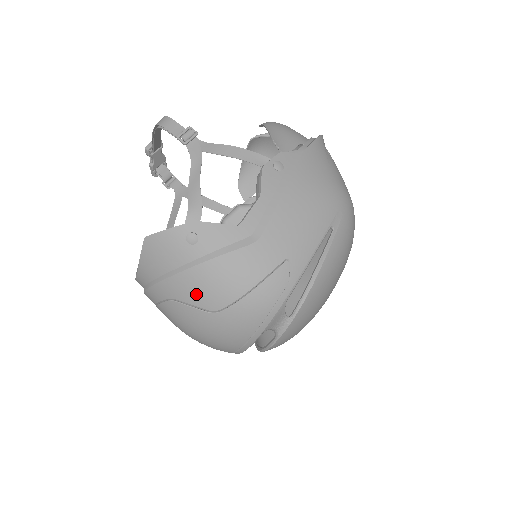
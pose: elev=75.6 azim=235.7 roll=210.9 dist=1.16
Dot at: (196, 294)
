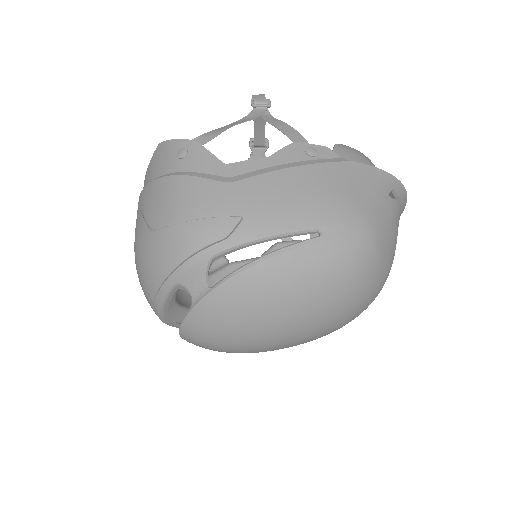
Dot at: (152, 205)
